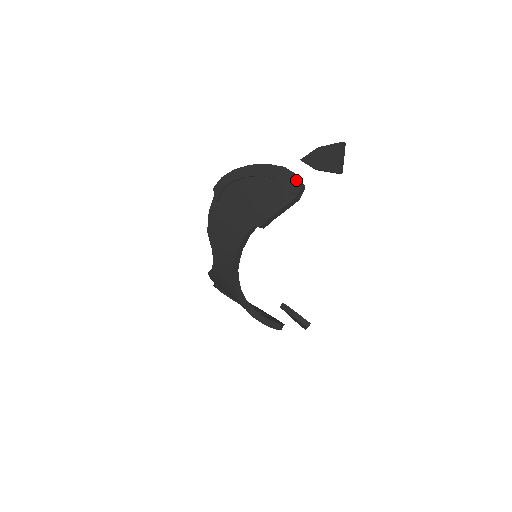
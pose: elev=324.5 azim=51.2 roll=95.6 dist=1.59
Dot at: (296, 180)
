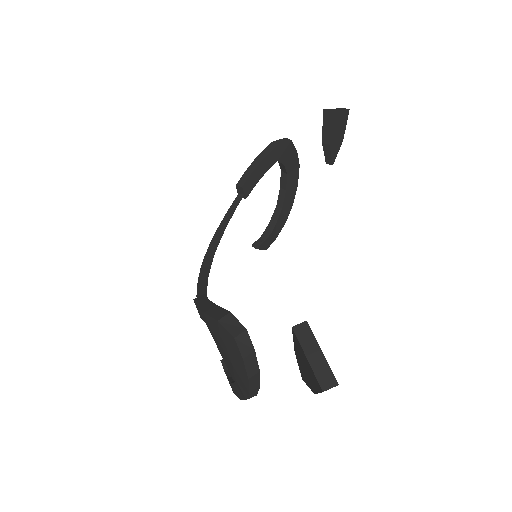
Dot at: occluded
